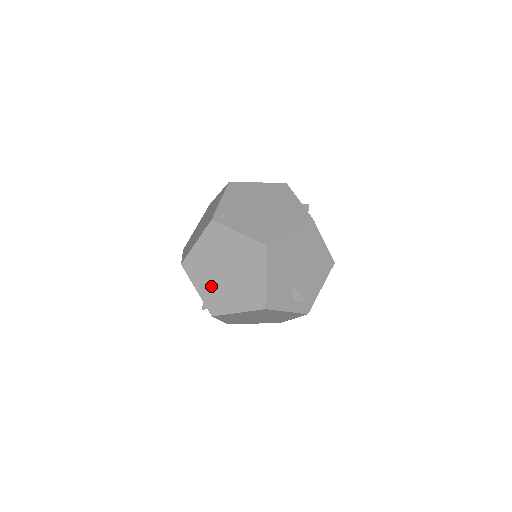
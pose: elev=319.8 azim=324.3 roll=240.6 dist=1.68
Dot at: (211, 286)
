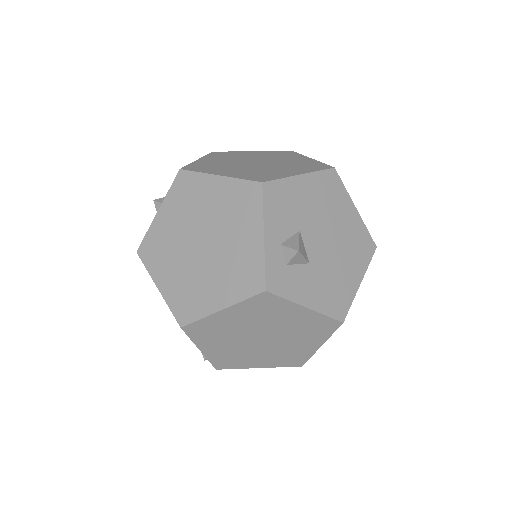
Dot at: (221, 162)
